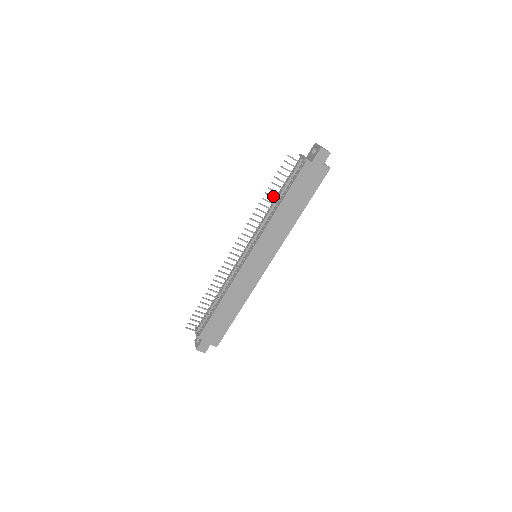
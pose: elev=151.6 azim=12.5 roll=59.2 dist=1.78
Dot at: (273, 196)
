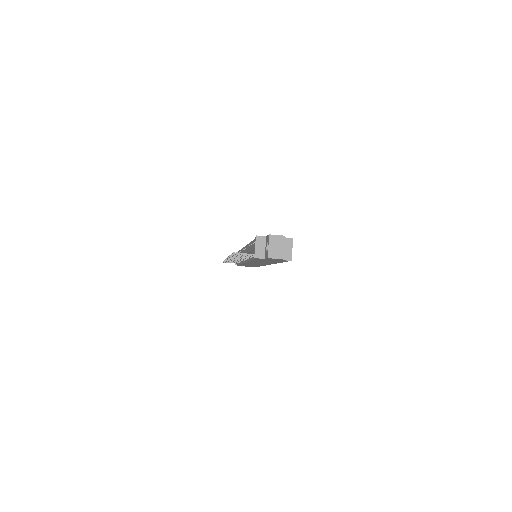
Dot at: occluded
